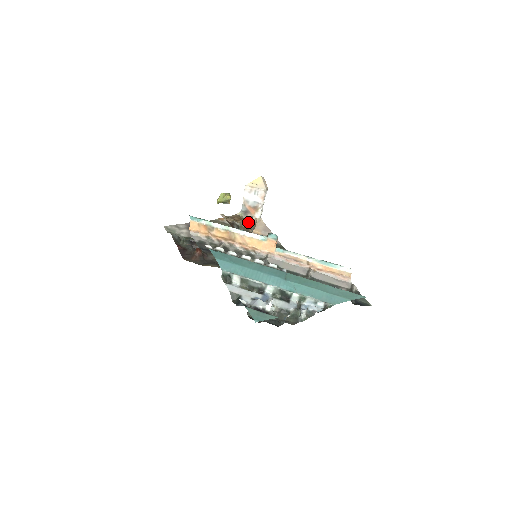
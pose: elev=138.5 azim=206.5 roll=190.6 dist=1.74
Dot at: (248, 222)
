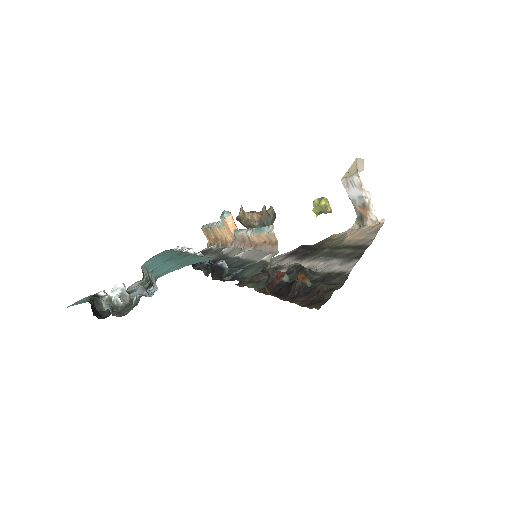
Dot at: (241, 212)
